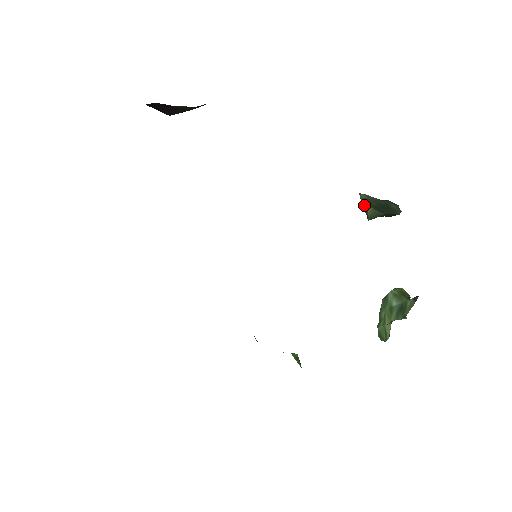
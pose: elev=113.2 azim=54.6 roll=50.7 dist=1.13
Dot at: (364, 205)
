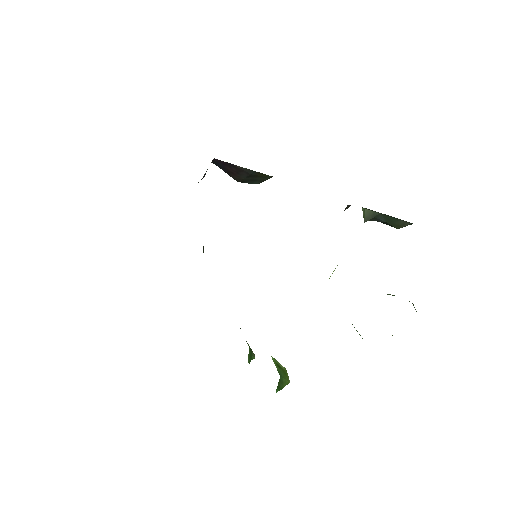
Dot at: (362, 210)
